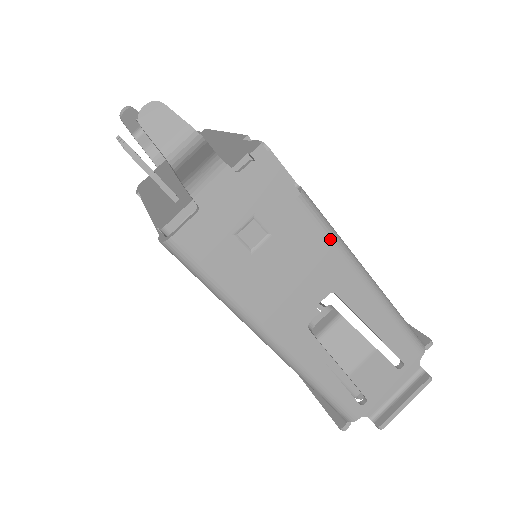
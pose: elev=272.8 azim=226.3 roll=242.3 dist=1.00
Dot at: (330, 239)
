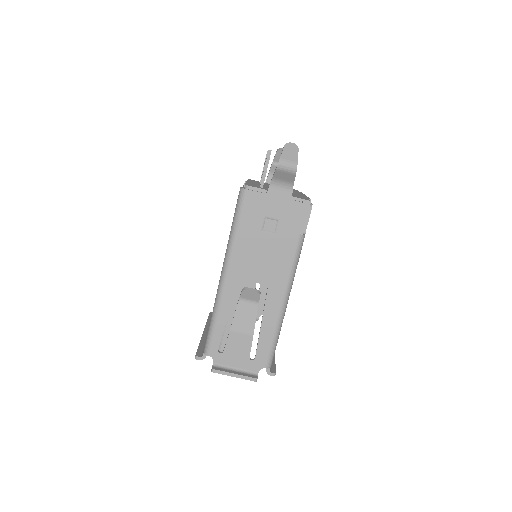
Dot at: (292, 265)
